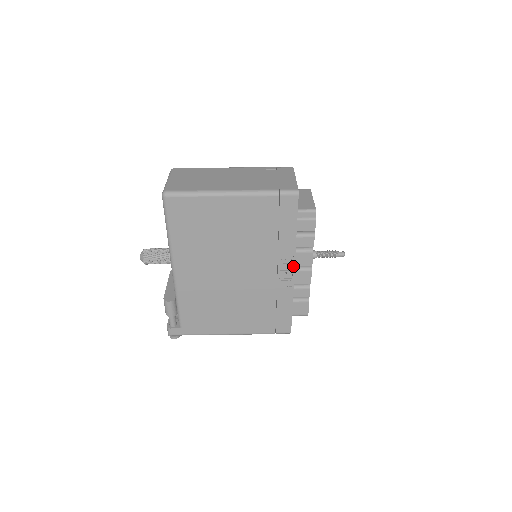
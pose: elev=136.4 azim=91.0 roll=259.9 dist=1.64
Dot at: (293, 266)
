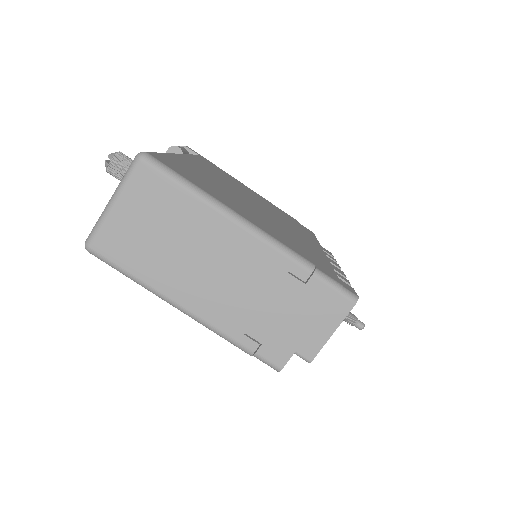
Dot at: occluded
